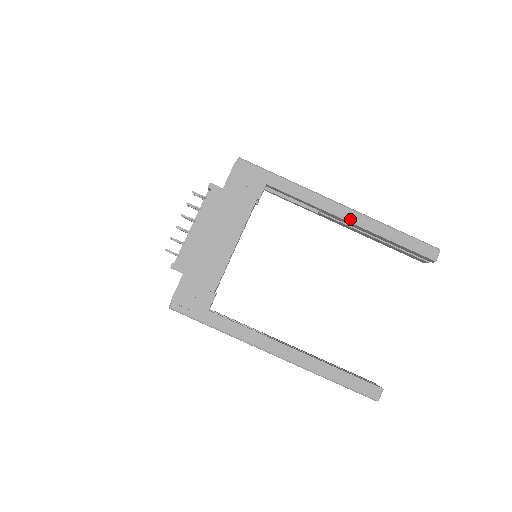
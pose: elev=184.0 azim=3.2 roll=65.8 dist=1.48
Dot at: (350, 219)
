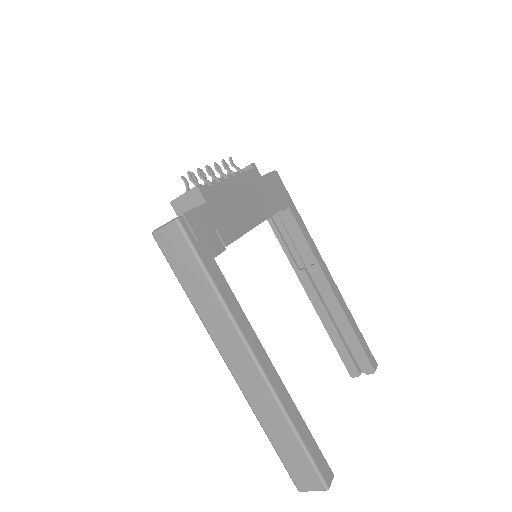
Dot at: (333, 288)
